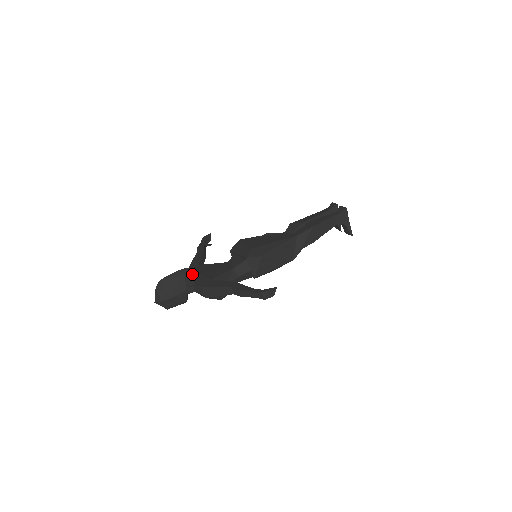
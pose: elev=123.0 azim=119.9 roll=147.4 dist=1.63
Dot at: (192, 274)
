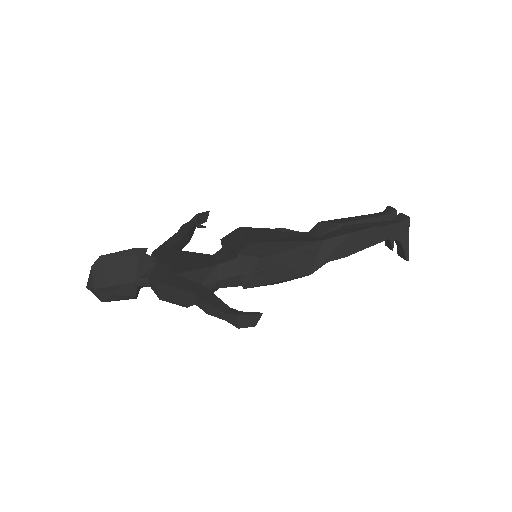
Dot at: occluded
